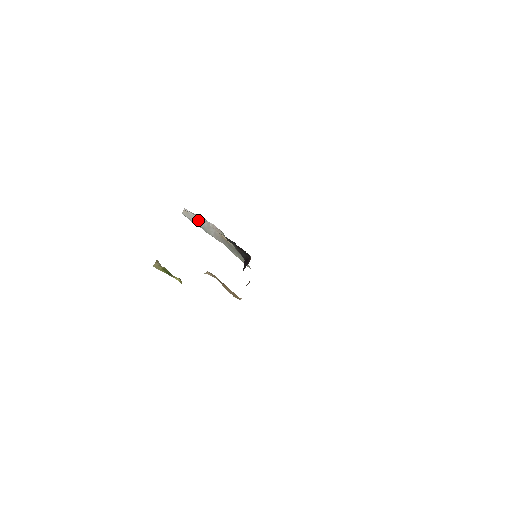
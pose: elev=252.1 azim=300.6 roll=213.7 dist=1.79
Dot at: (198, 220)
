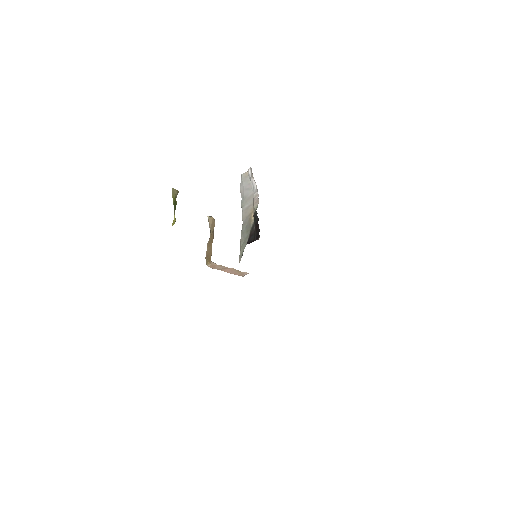
Dot at: (248, 187)
